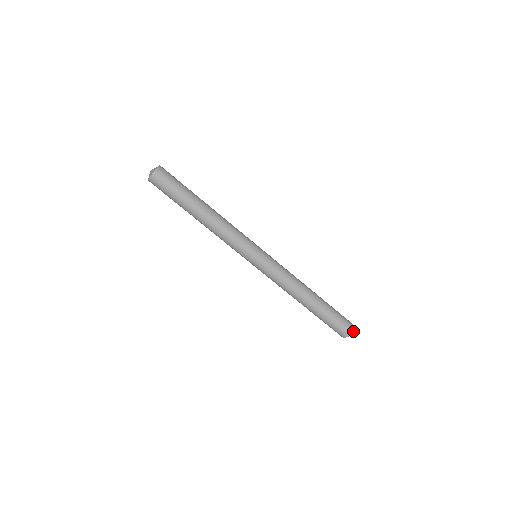
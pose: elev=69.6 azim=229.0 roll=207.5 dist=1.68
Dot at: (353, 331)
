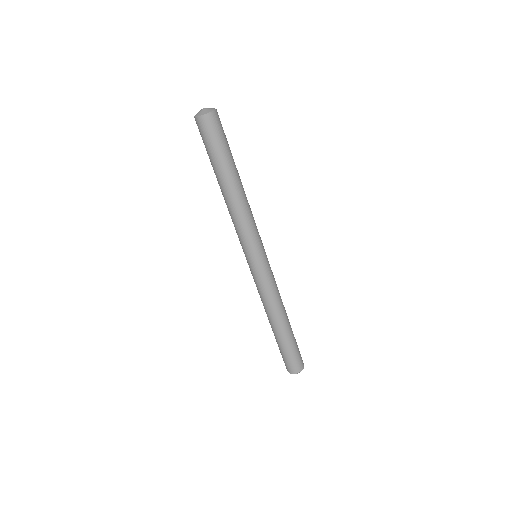
Dot at: (299, 372)
